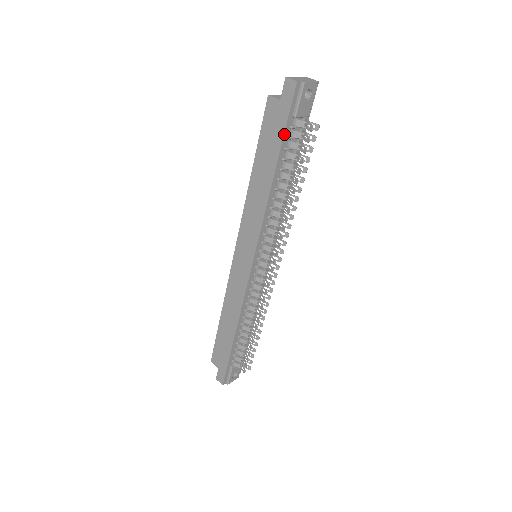
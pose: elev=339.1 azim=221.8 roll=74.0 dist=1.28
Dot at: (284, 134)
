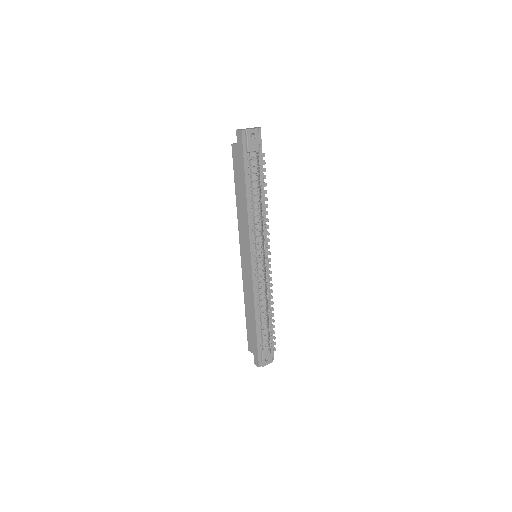
Dot at: (244, 164)
